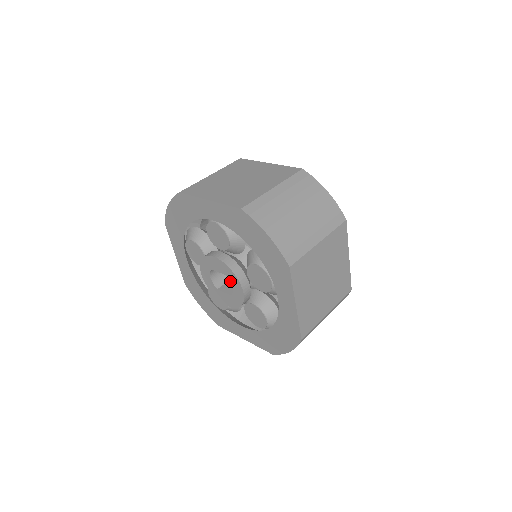
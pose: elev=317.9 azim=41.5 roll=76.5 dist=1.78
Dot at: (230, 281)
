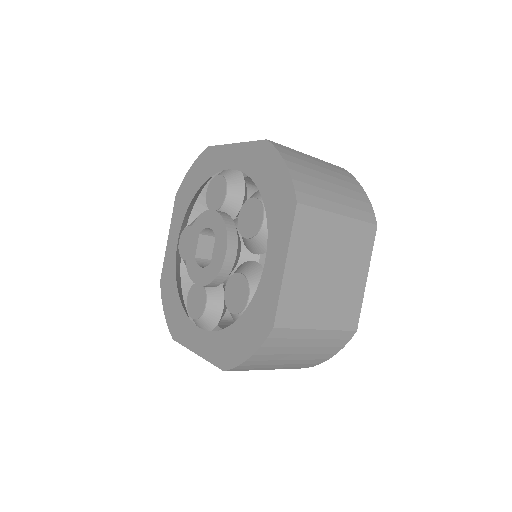
Dot at: (204, 228)
